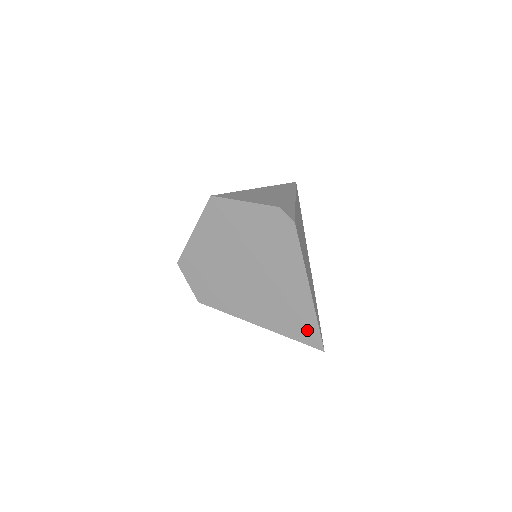
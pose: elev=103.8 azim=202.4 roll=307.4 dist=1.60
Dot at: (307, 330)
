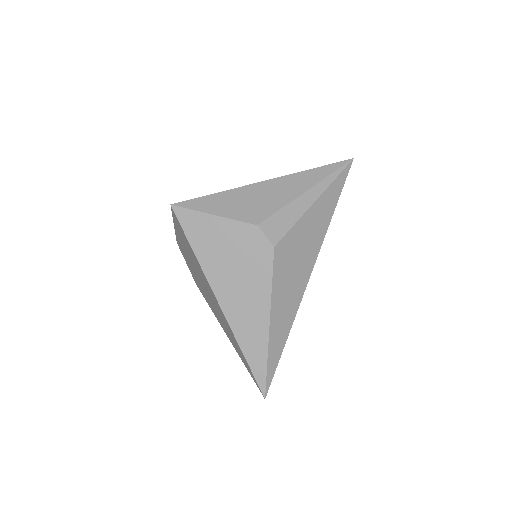
Dot at: (251, 372)
